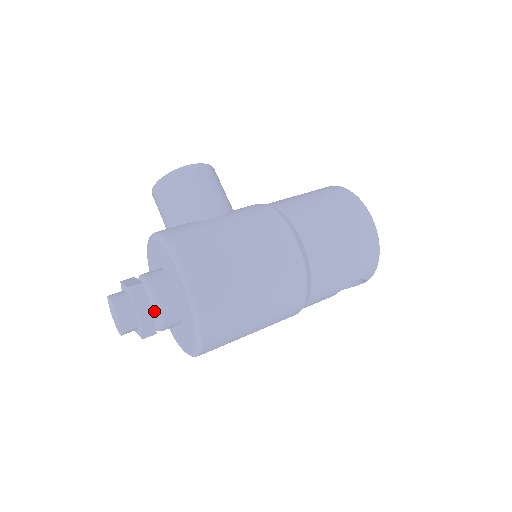
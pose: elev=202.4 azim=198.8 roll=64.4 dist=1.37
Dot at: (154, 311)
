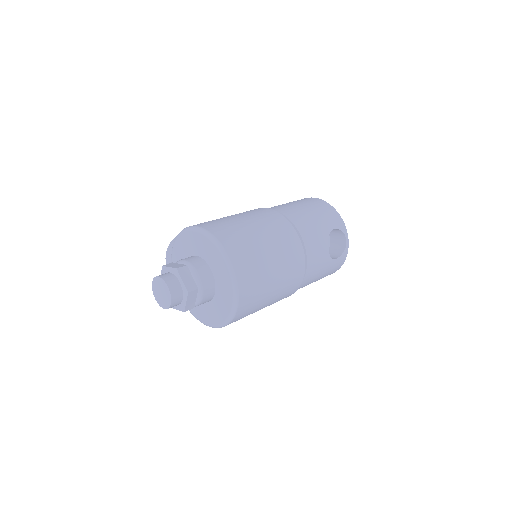
Dot at: (187, 268)
